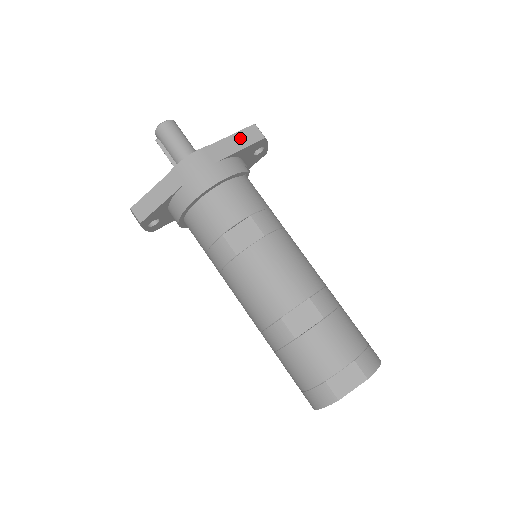
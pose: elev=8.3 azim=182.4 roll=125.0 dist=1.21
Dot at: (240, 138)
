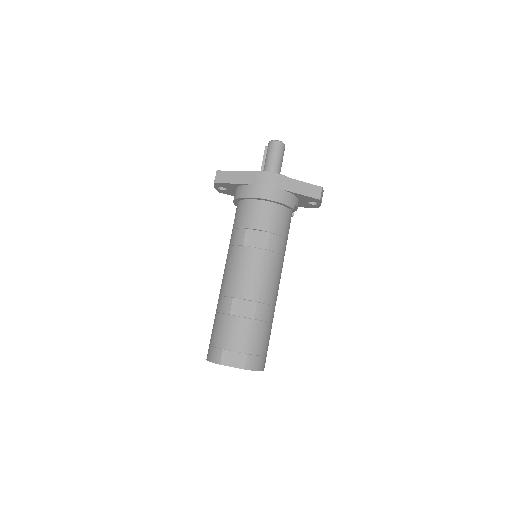
Dot at: (306, 187)
